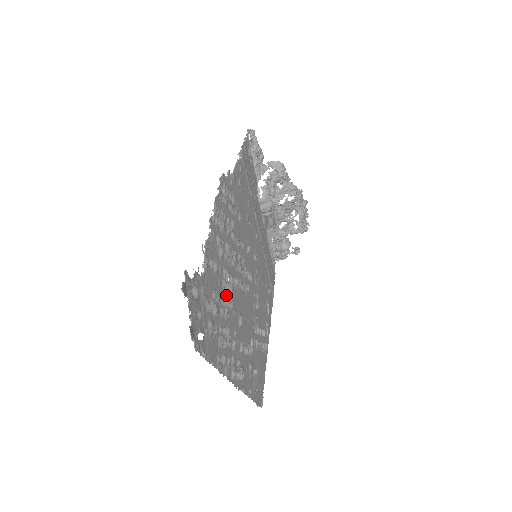
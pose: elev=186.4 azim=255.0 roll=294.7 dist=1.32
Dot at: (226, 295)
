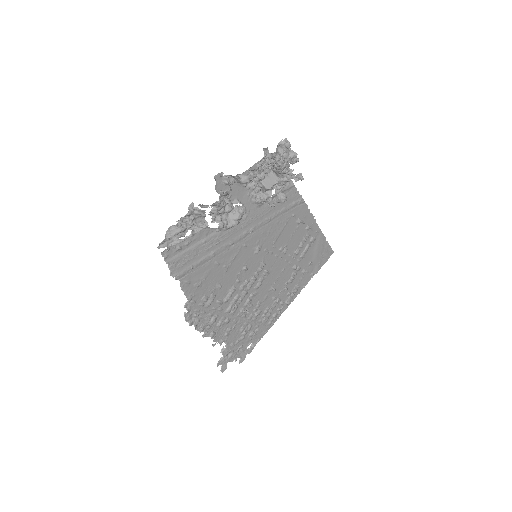
Dot at: (250, 312)
